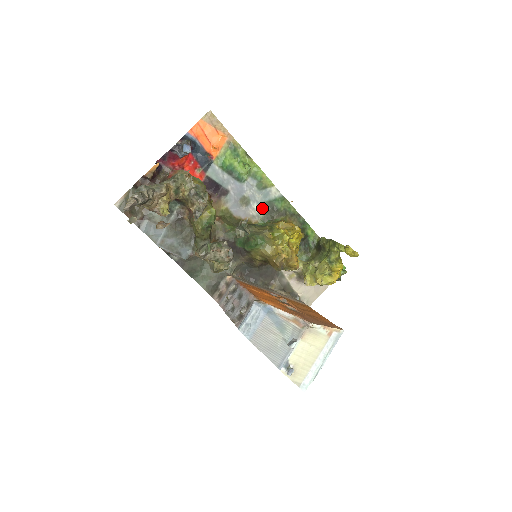
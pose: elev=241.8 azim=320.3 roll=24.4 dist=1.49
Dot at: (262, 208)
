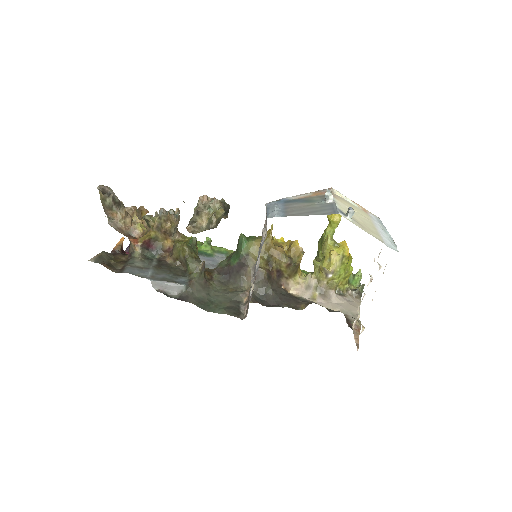
Dot at: occluded
